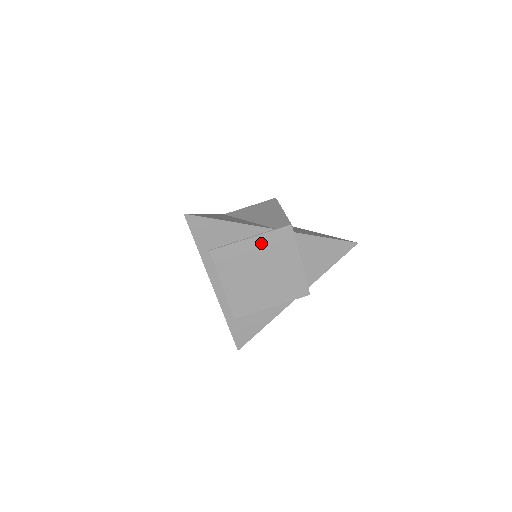
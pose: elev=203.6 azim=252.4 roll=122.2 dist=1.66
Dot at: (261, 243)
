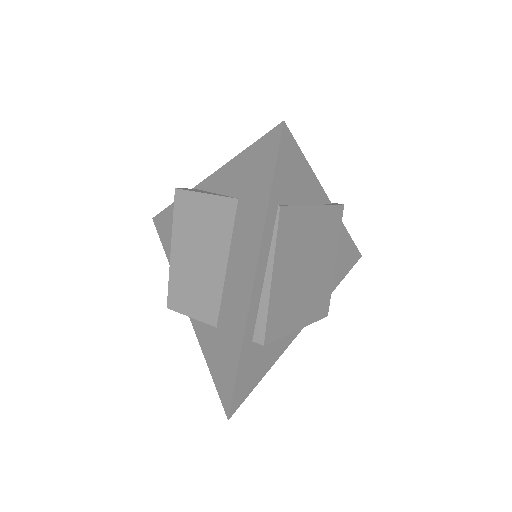
Dot at: (320, 219)
